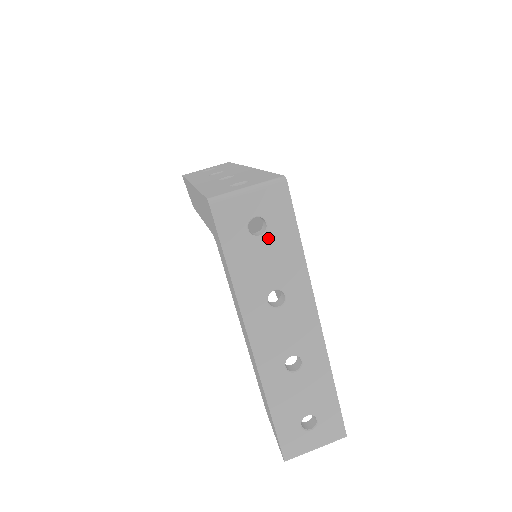
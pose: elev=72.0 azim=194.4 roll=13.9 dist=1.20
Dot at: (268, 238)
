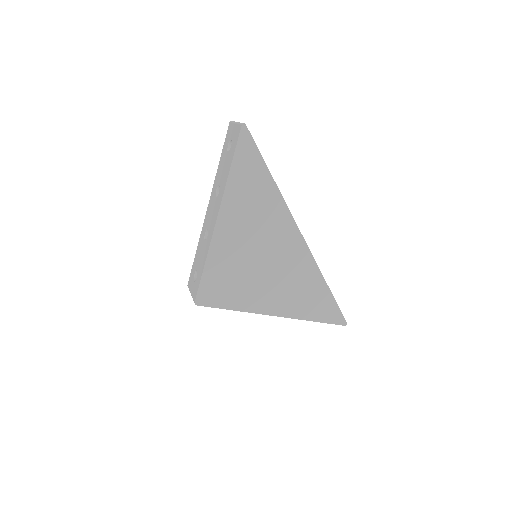
Dot at: occluded
